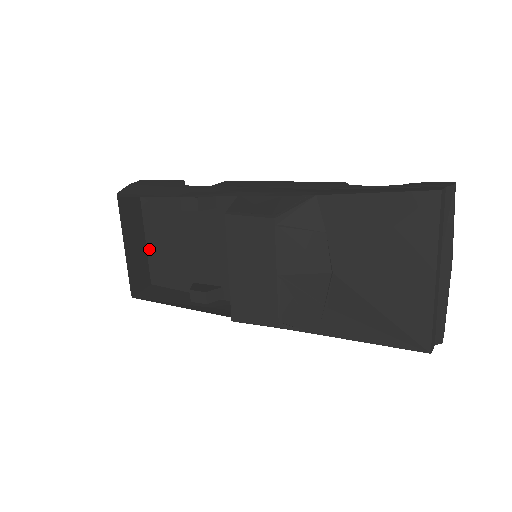
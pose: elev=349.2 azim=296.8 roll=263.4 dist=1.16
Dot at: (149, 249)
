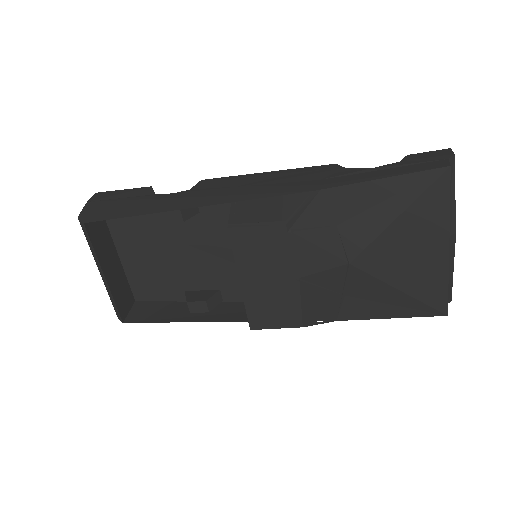
Dot at: (126, 266)
